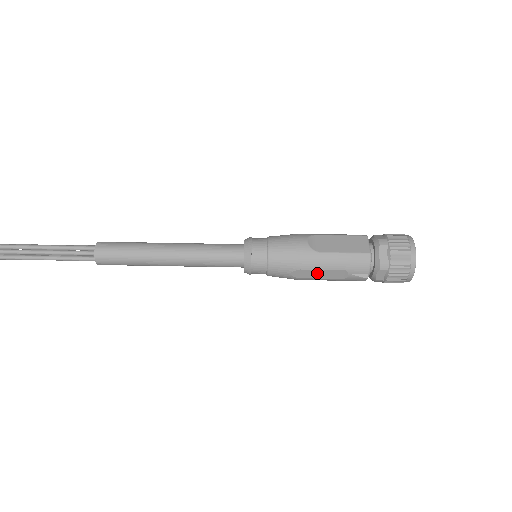
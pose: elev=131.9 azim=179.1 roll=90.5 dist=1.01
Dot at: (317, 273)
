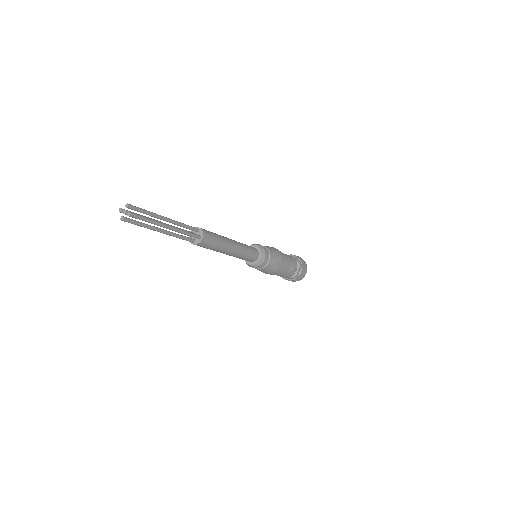
Dot at: (284, 265)
